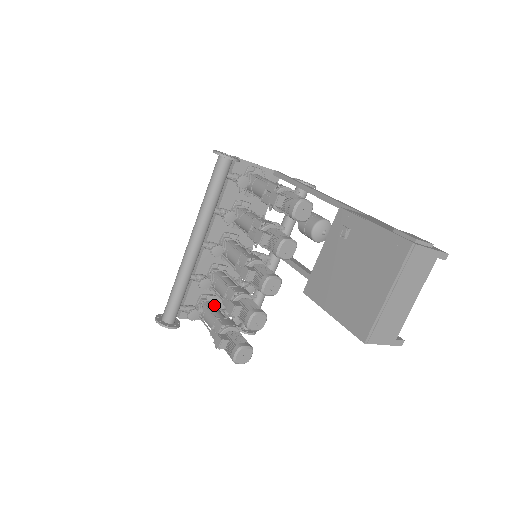
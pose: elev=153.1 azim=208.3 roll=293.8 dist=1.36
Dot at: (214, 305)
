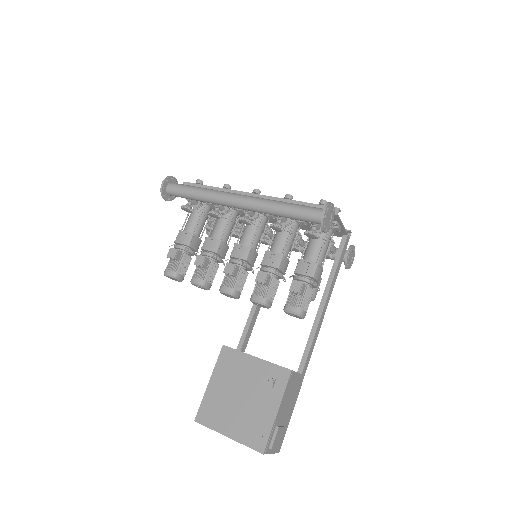
Dot at: (208, 214)
